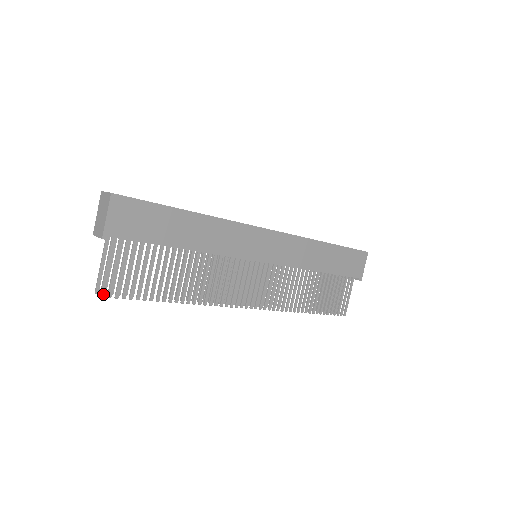
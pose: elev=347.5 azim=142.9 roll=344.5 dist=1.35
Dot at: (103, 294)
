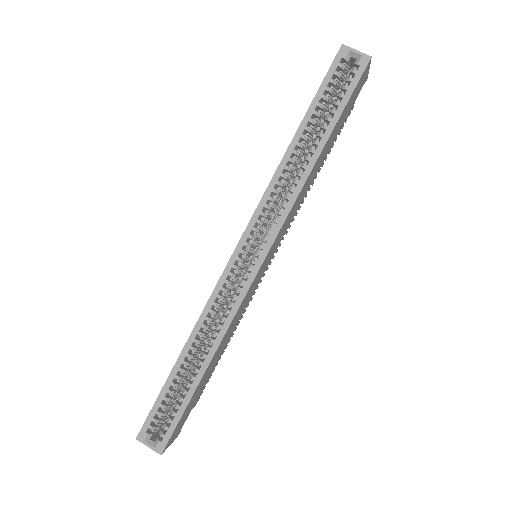
Dot at: occluded
